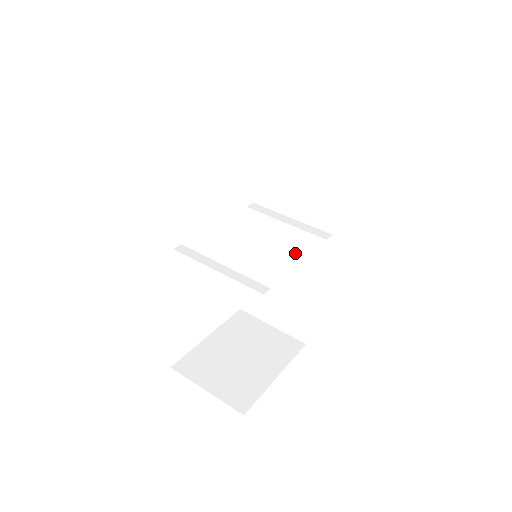
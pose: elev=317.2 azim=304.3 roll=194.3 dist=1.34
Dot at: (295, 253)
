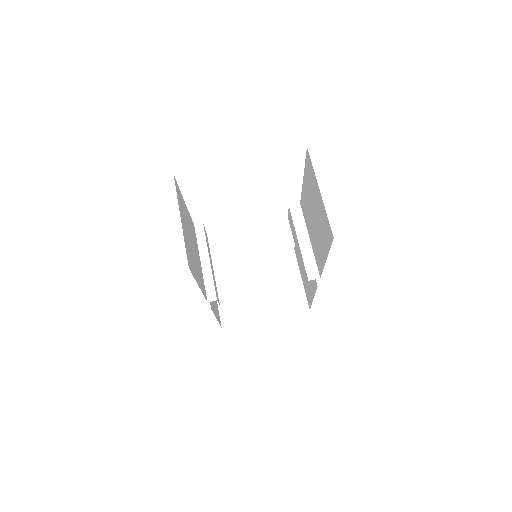
Dot at: (300, 264)
